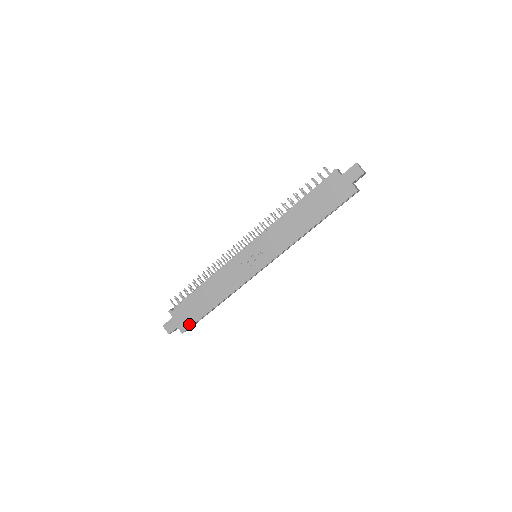
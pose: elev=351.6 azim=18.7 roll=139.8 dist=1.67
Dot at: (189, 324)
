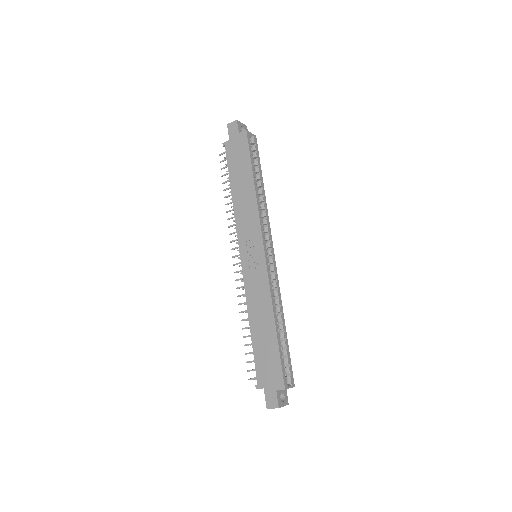
Dot at: (279, 373)
